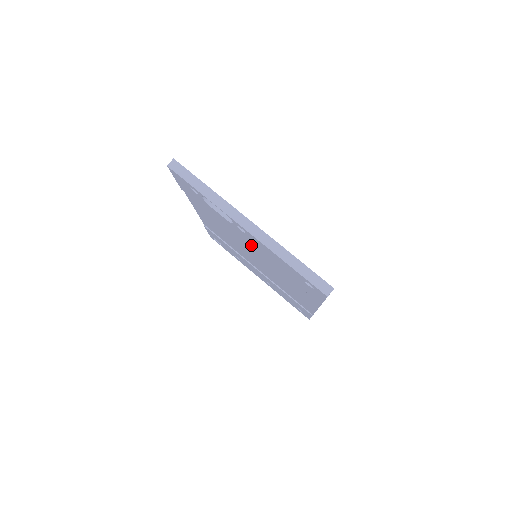
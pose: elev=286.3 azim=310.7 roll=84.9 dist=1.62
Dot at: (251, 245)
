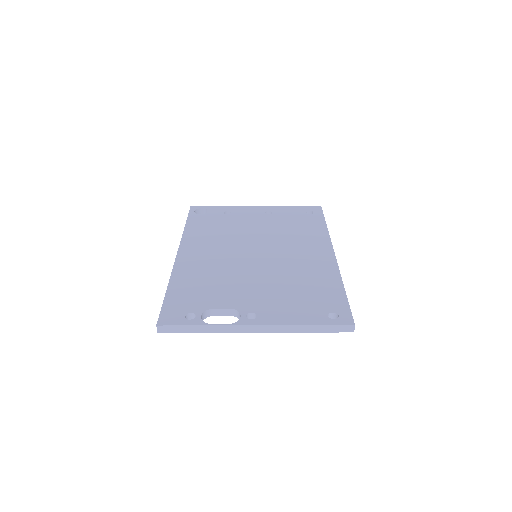
Dot at: occluded
